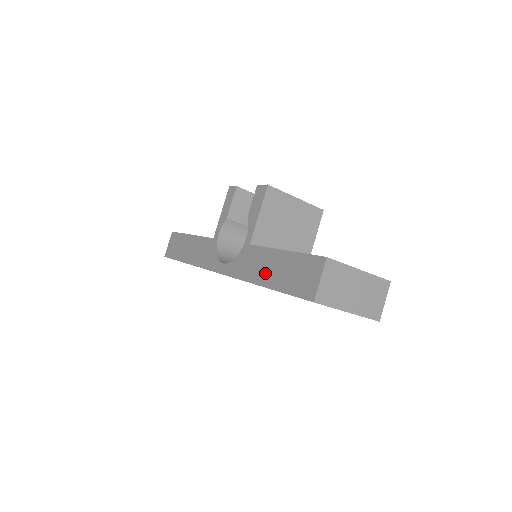
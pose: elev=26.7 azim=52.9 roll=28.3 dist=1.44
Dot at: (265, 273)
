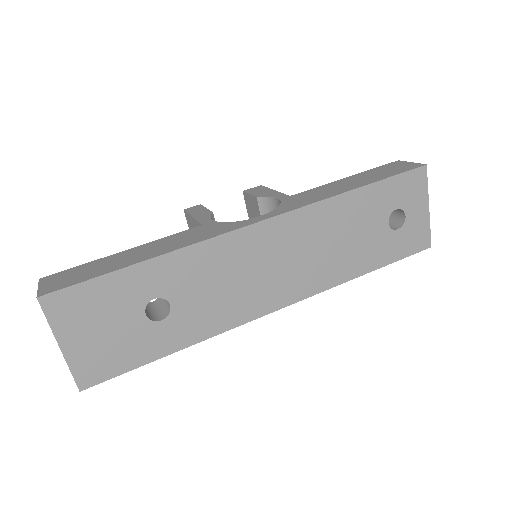
Dot at: (346, 186)
